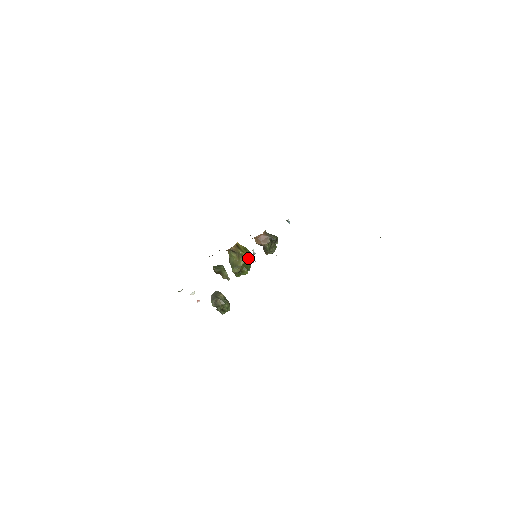
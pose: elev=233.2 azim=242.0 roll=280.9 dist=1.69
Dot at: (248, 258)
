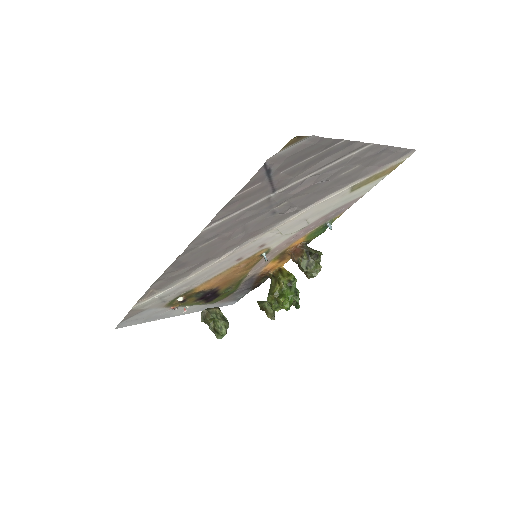
Dot at: (292, 287)
